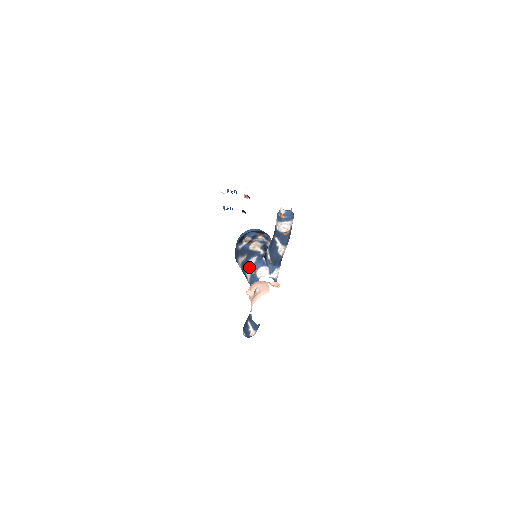
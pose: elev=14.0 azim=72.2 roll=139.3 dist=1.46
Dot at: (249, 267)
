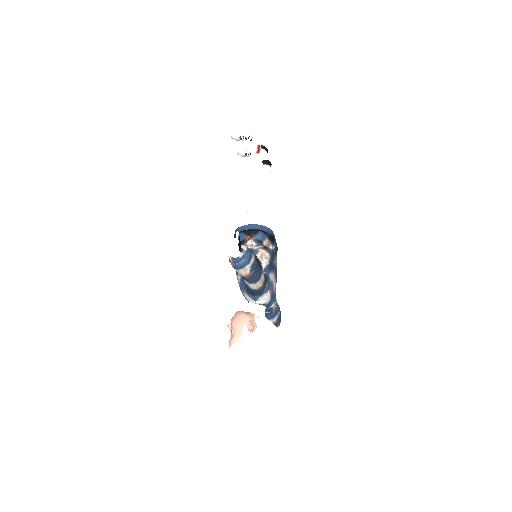
Dot at: occluded
